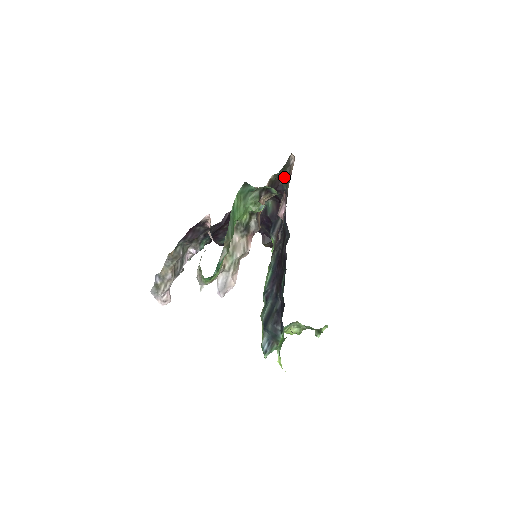
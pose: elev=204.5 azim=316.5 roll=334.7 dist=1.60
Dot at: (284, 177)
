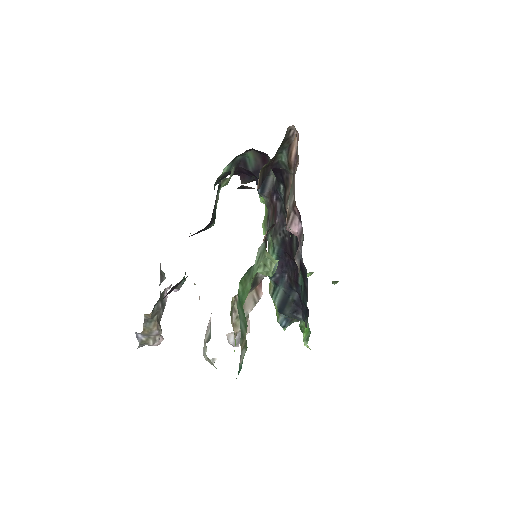
Dot at: (280, 154)
